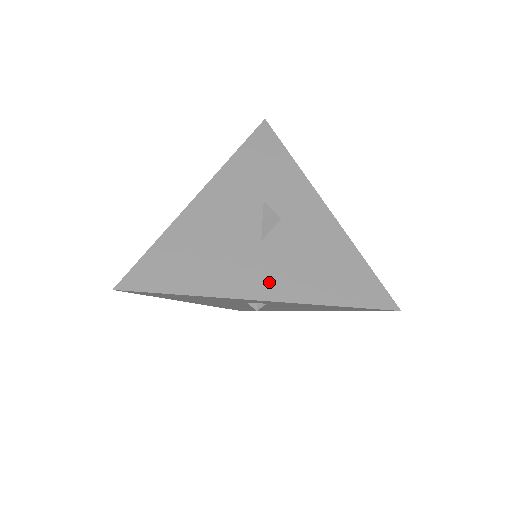
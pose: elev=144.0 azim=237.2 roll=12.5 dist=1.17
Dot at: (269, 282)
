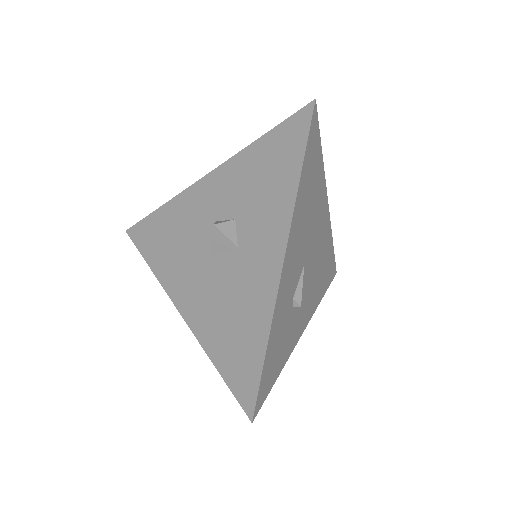
Dot at: (191, 300)
